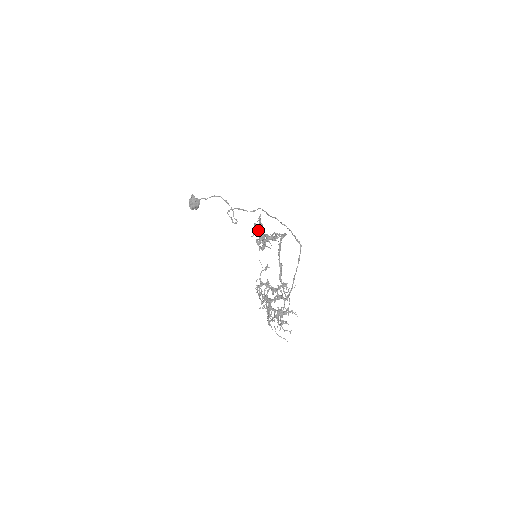
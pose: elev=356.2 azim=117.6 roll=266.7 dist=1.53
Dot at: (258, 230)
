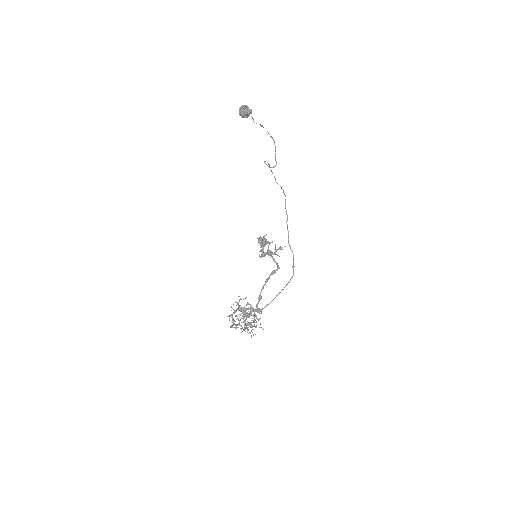
Dot at: occluded
